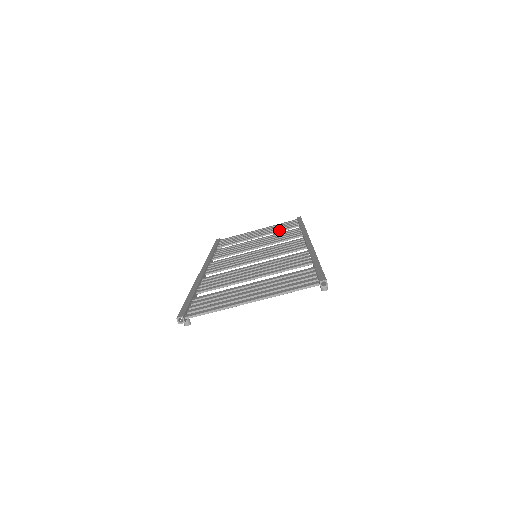
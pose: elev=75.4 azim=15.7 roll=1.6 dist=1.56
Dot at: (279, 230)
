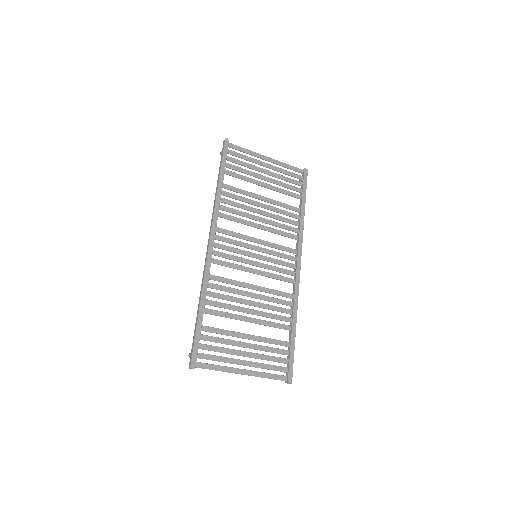
Dot at: (284, 193)
